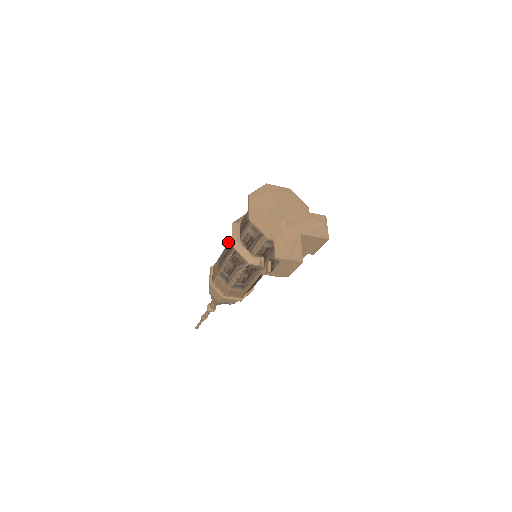
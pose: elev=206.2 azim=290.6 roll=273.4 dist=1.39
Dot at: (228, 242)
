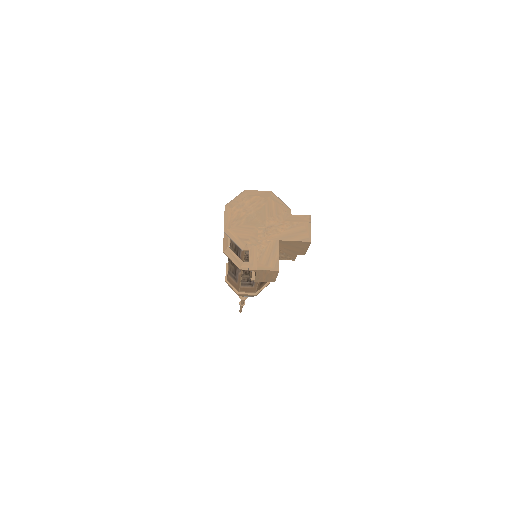
Dot at: occluded
